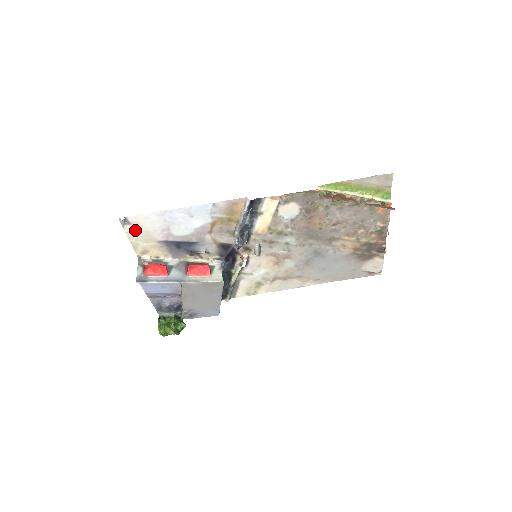
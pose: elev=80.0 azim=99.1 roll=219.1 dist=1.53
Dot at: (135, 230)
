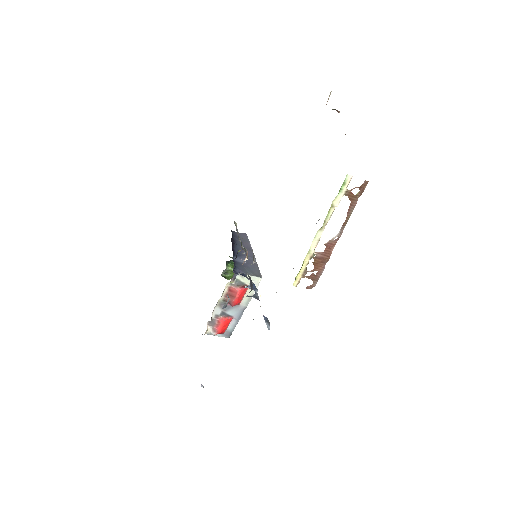
Dot at: occluded
